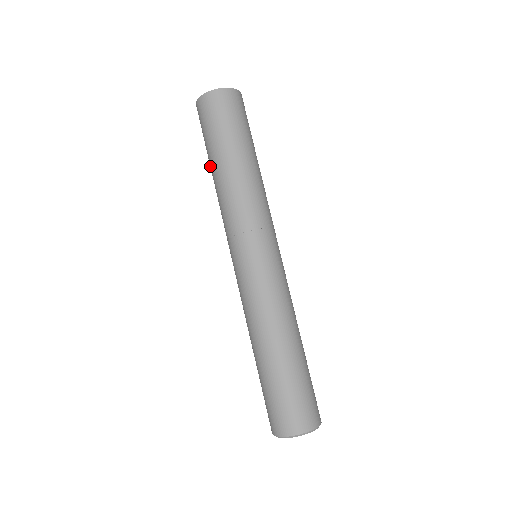
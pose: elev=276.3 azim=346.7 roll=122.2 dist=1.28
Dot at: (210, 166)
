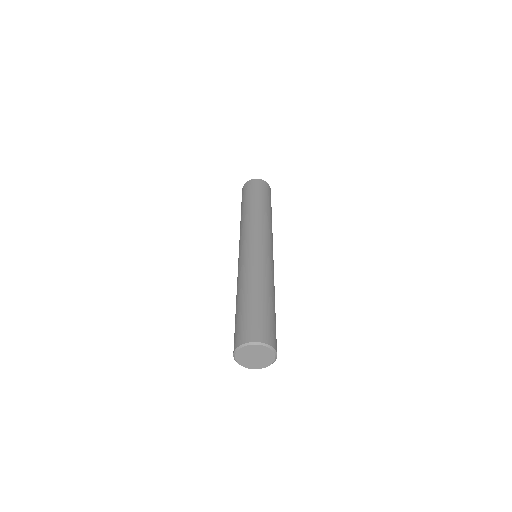
Dot at: (241, 212)
